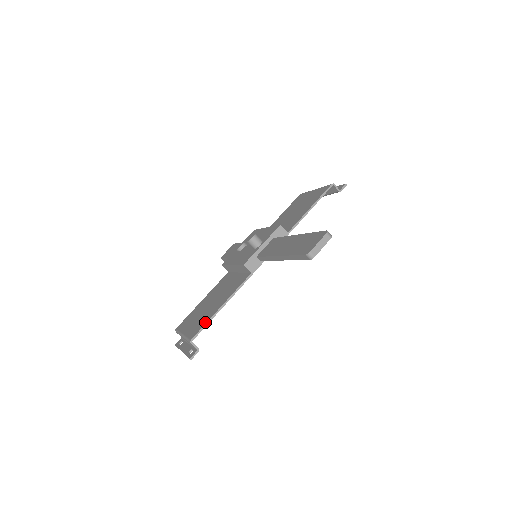
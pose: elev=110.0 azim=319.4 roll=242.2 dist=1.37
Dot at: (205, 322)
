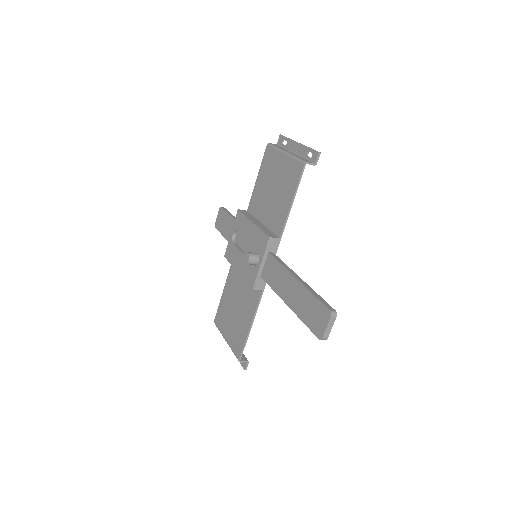
Dot at: (243, 342)
